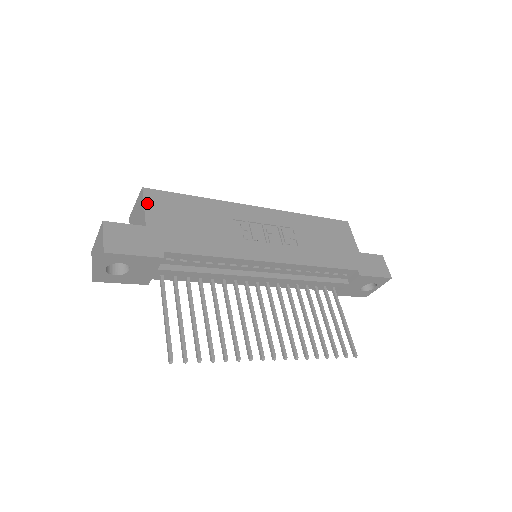
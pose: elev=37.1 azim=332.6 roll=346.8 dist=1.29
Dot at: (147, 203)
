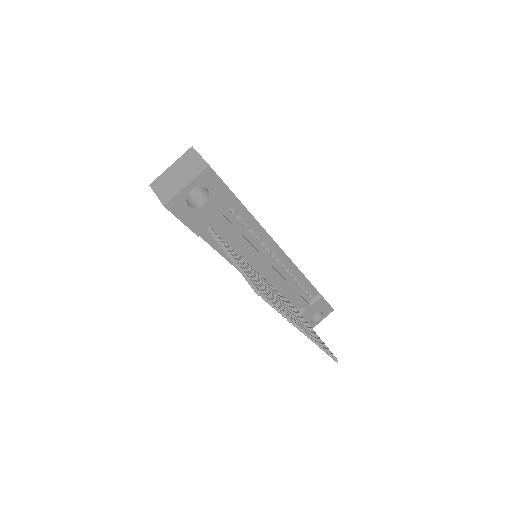
Dot at: occluded
